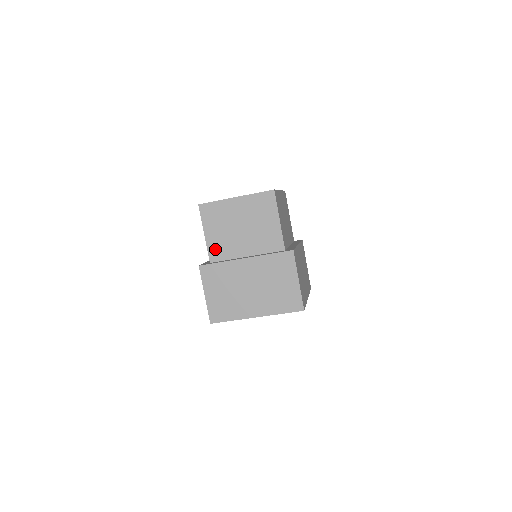
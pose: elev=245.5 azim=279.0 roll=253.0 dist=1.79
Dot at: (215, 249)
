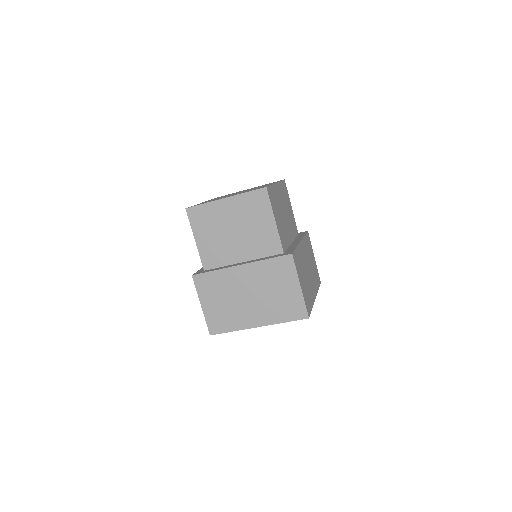
Dot at: (208, 256)
